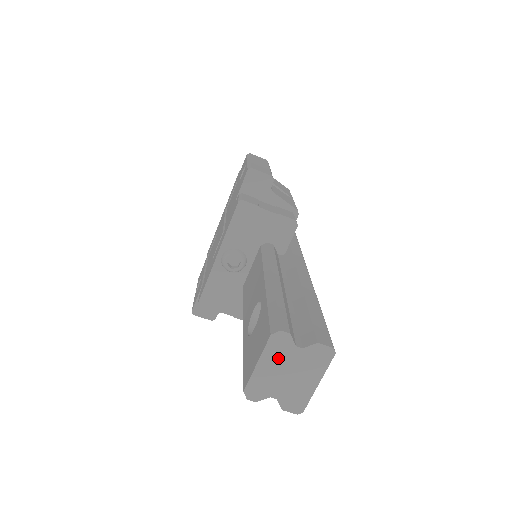
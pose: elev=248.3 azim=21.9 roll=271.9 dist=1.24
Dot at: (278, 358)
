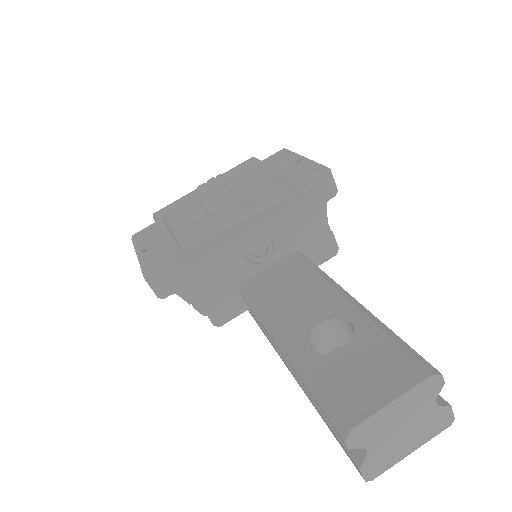
Dot at: (413, 405)
